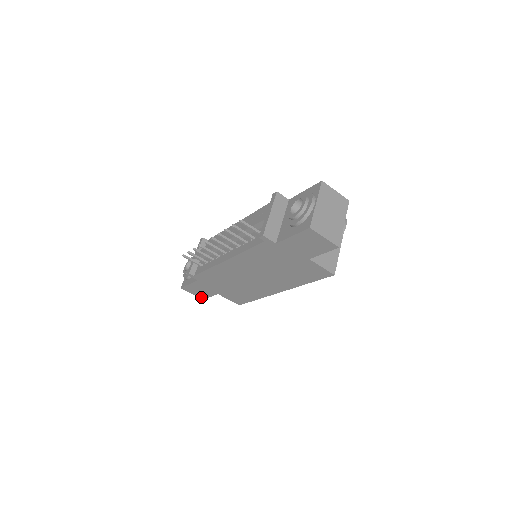
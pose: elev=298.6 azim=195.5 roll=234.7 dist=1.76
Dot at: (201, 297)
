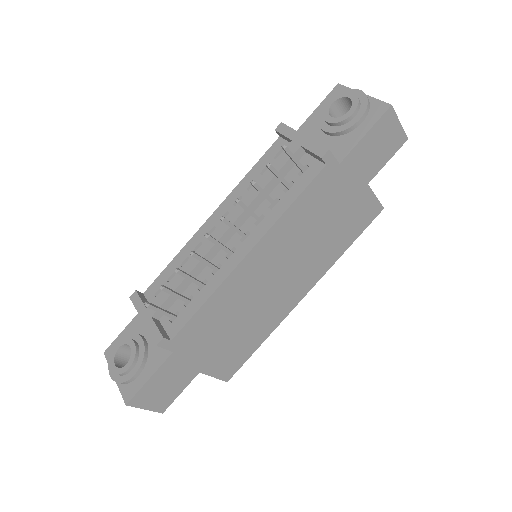
Dot at: (161, 407)
